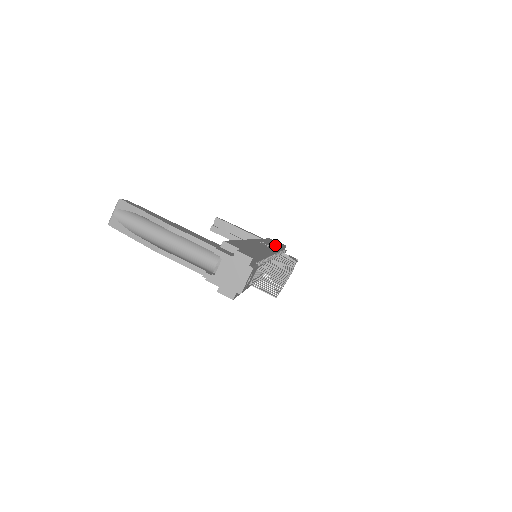
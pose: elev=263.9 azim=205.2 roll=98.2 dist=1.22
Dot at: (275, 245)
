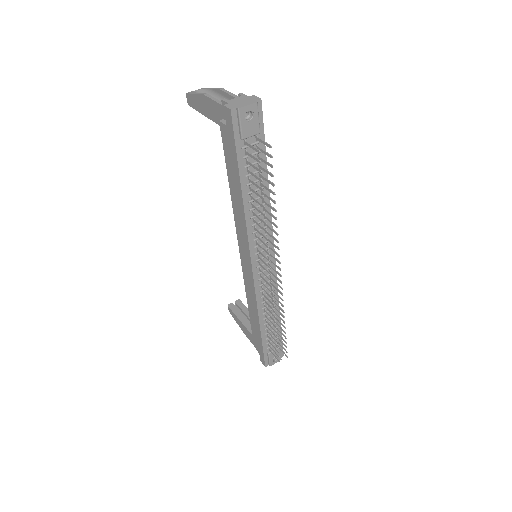
Dot at: occluded
